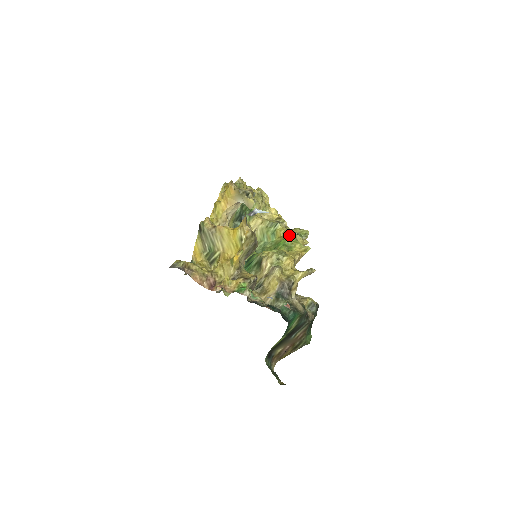
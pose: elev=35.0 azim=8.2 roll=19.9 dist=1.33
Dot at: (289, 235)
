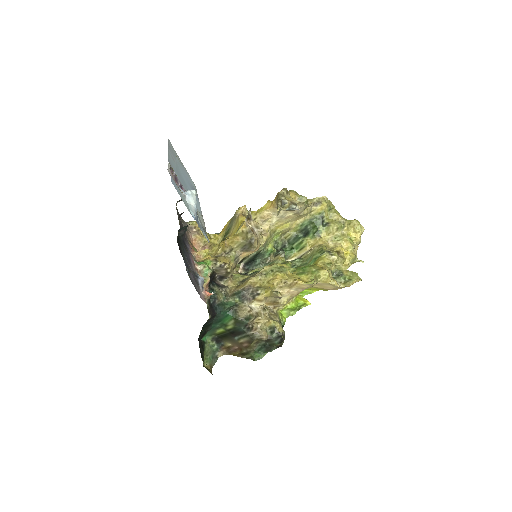
Dot at: (323, 267)
